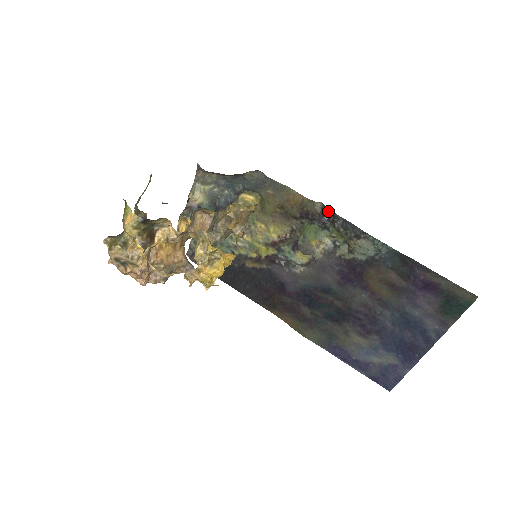
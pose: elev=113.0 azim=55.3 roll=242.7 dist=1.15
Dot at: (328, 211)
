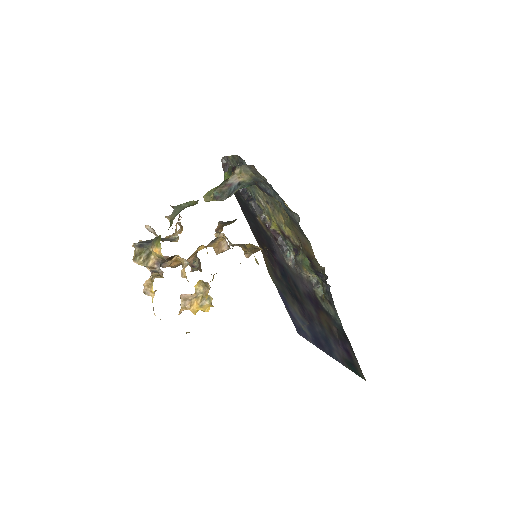
Dot at: (325, 276)
